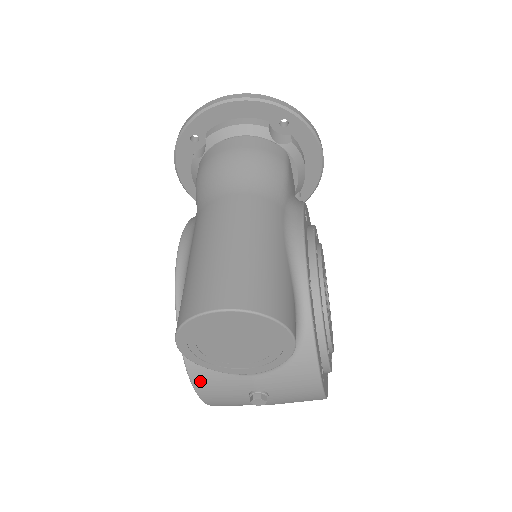
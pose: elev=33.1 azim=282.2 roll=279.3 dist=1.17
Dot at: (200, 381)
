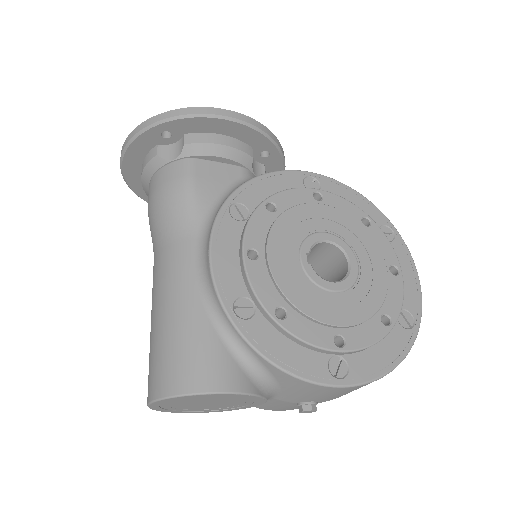
Dot at: (260, 407)
